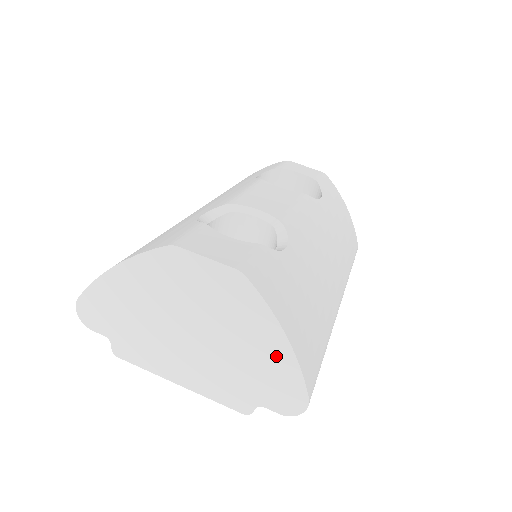
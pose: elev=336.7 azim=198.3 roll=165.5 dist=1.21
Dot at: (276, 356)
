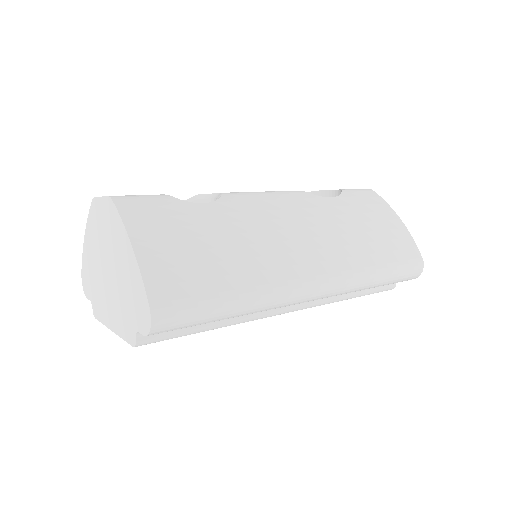
Dot at: (131, 267)
